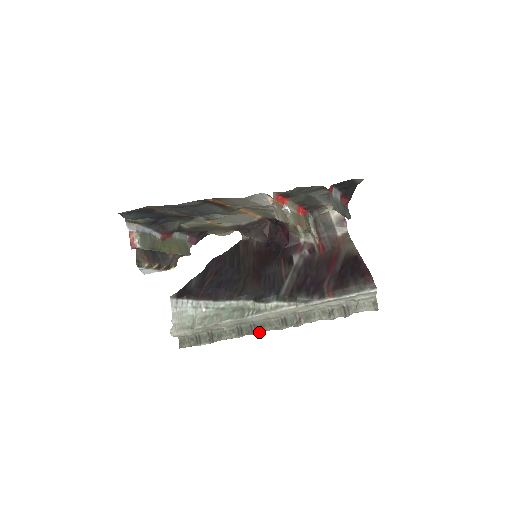
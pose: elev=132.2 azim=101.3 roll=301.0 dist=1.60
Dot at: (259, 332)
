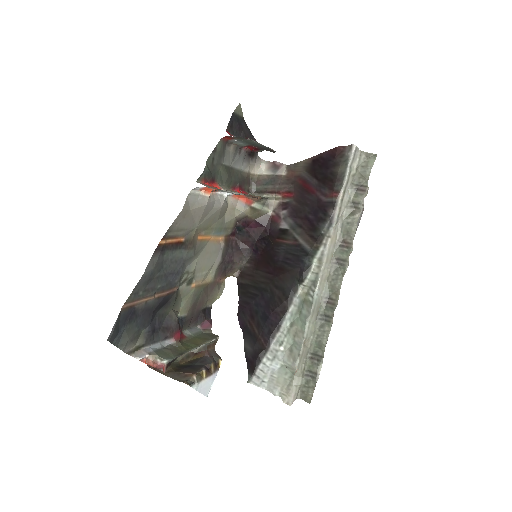
Dot at: (338, 296)
